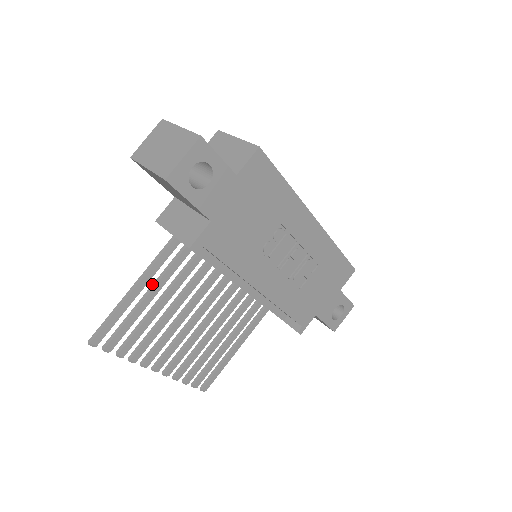
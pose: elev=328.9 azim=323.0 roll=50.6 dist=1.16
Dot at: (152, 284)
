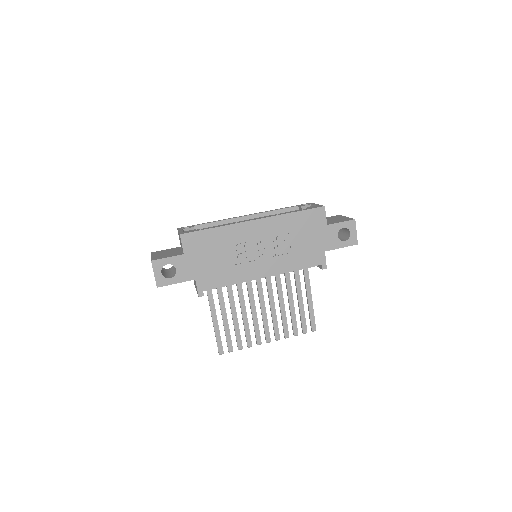
Dot at: occluded
